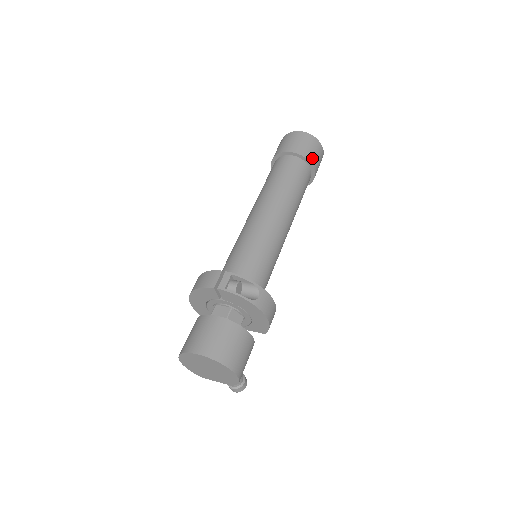
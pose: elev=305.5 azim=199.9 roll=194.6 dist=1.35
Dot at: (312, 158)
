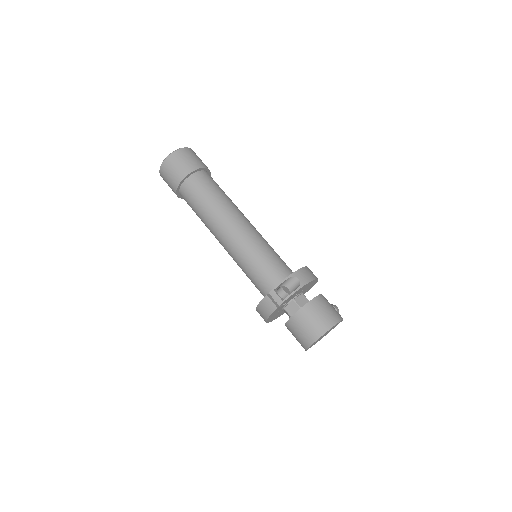
Dot at: (195, 165)
